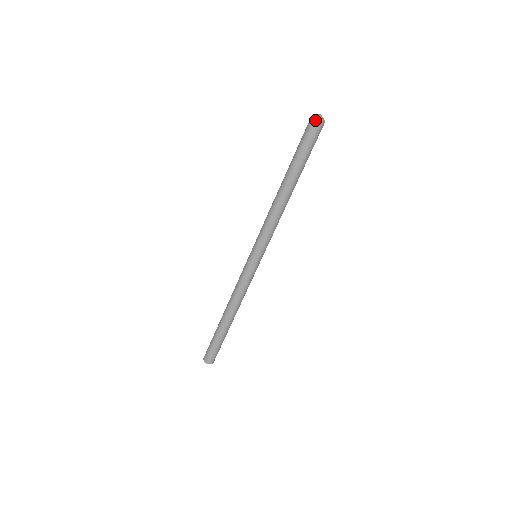
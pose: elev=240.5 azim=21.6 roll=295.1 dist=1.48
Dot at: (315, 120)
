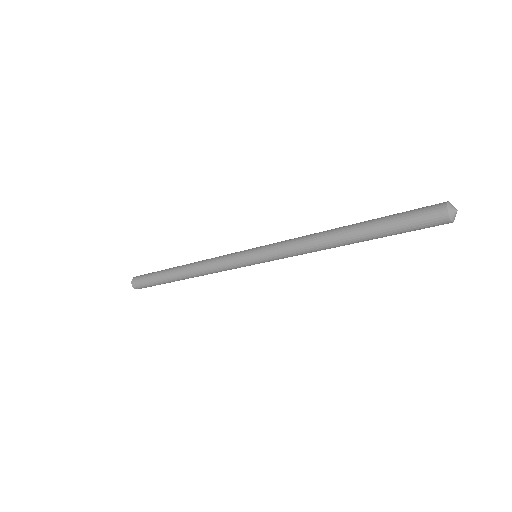
Dot at: (449, 222)
